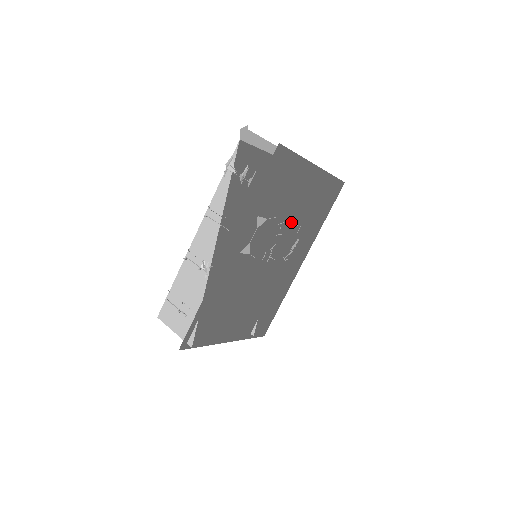
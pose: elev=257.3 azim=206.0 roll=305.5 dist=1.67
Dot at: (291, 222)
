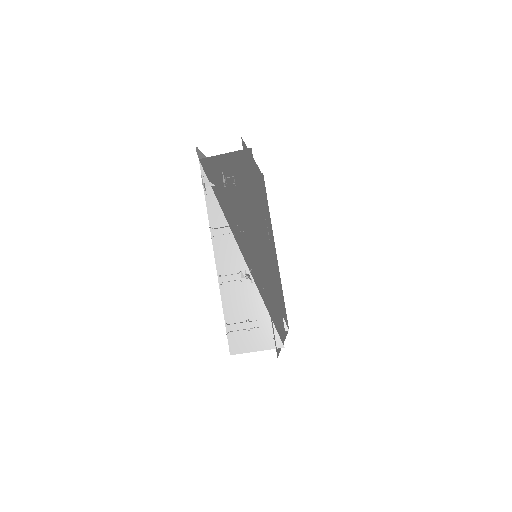
Dot at: (262, 212)
